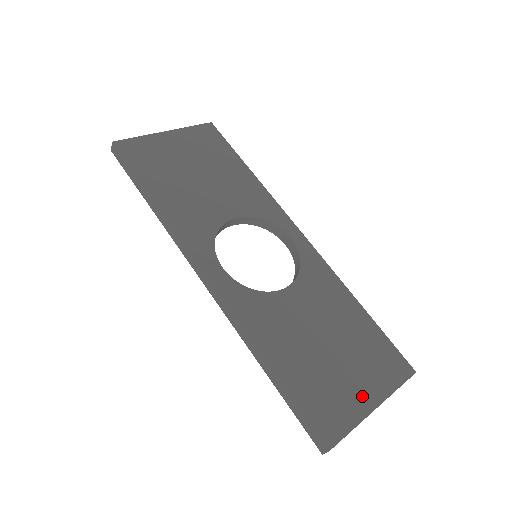
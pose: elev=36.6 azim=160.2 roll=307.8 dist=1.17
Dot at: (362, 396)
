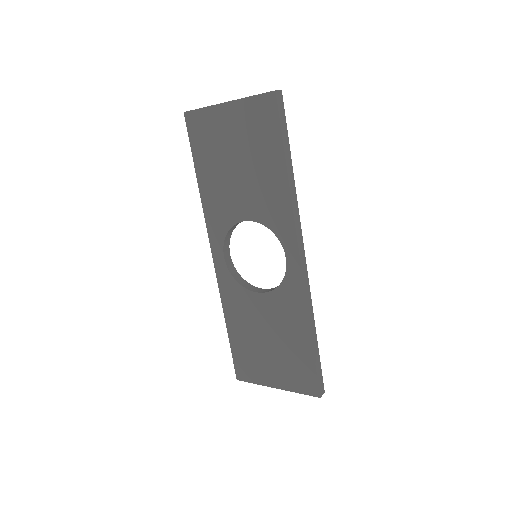
Dot at: (271, 377)
